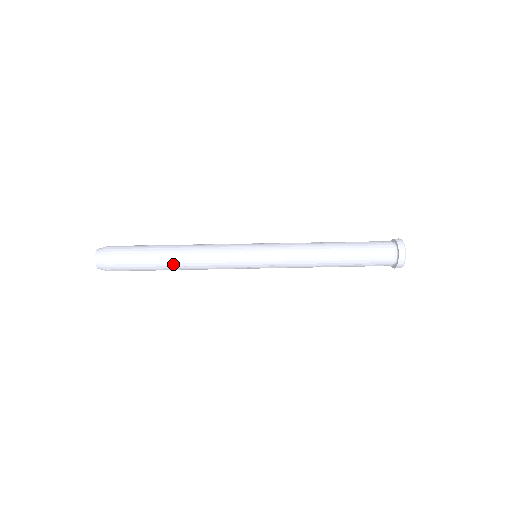
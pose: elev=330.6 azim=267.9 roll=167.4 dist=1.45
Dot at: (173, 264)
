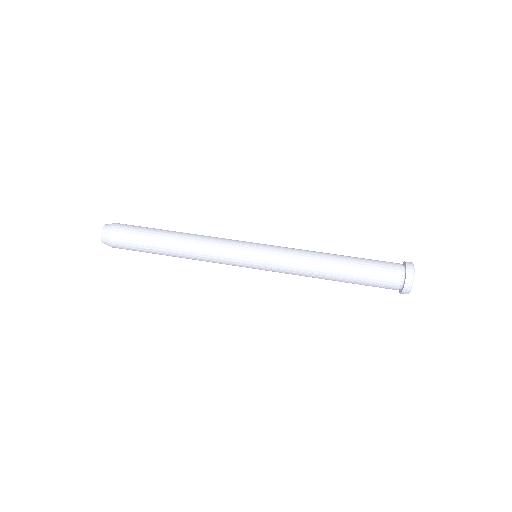
Dot at: (172, 247)
